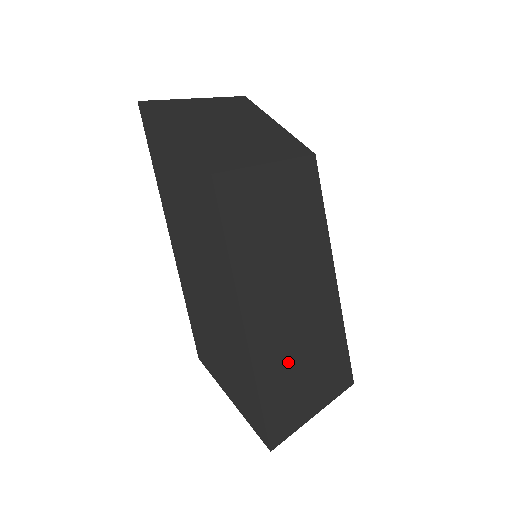
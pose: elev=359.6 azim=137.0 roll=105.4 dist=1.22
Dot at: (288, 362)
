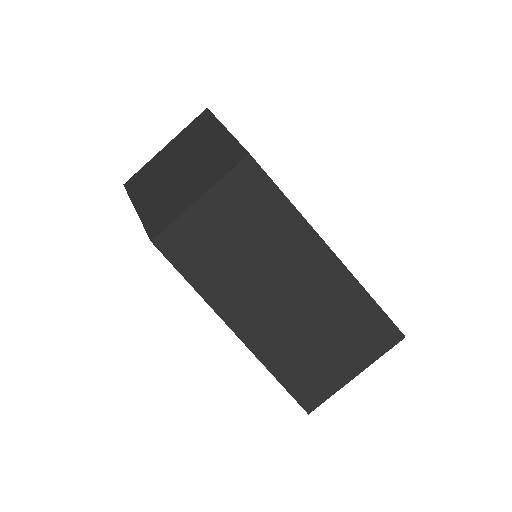
Dot at: (298, 344)
